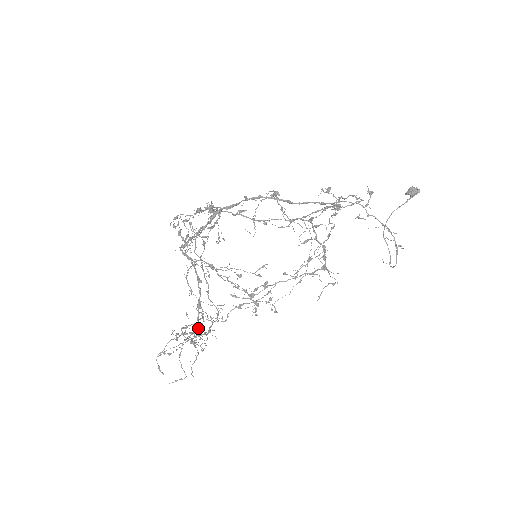
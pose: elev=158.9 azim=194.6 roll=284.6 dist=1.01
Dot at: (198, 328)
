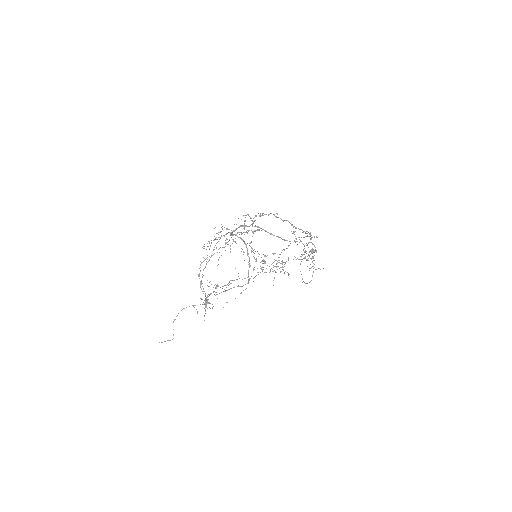
Dot at: occluded
